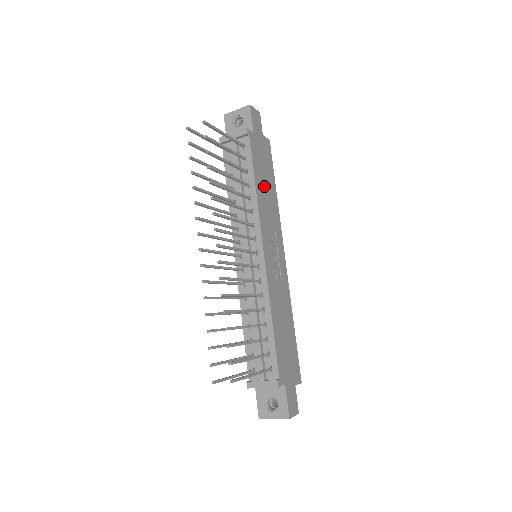
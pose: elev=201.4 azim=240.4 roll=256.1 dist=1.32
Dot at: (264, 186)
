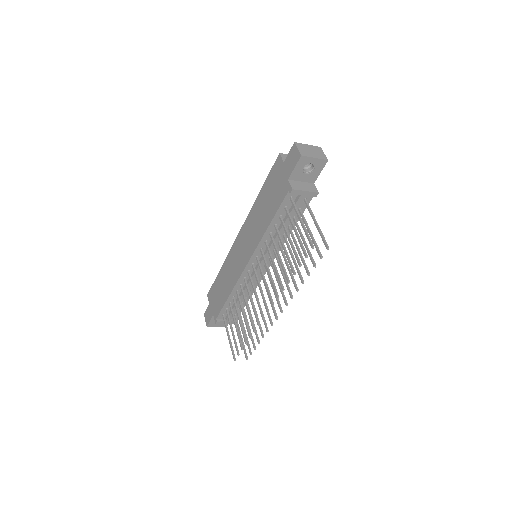
Dot at: occluded
